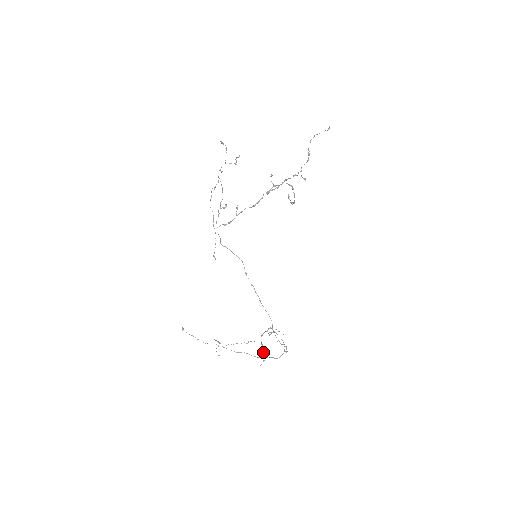
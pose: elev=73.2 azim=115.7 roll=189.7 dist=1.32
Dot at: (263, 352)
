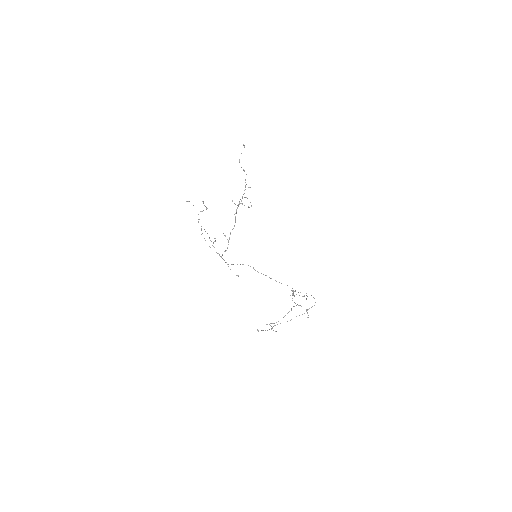
Dot at: occluded
